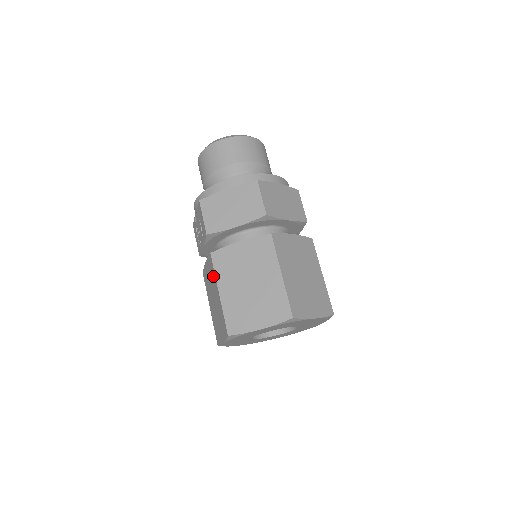
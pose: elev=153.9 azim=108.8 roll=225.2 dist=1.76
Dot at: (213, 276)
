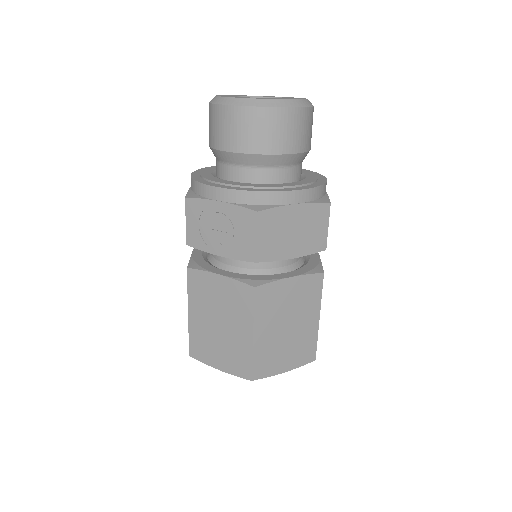
Dot at: (244, 310)
